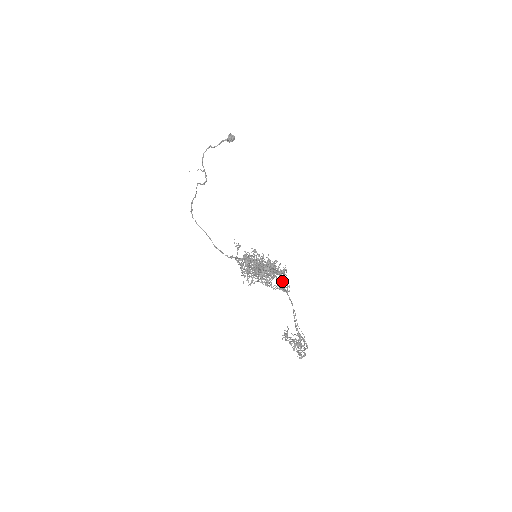
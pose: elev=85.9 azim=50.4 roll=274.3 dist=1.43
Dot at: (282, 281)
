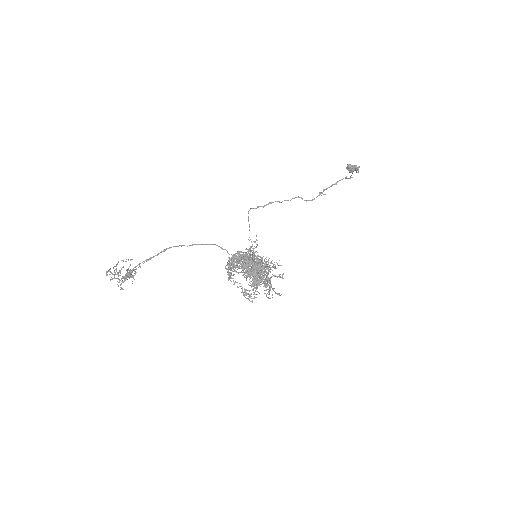
Dot at: (253, 288)
